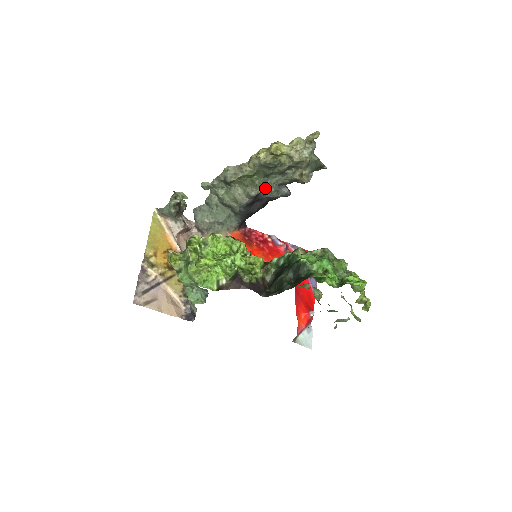
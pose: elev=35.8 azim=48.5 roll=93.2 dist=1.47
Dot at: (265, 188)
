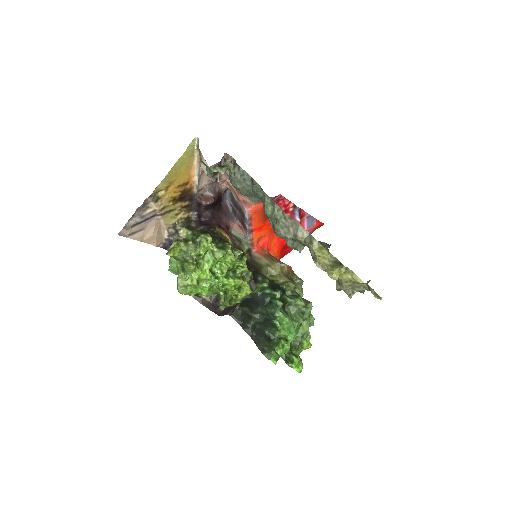
Dot at: occluded
